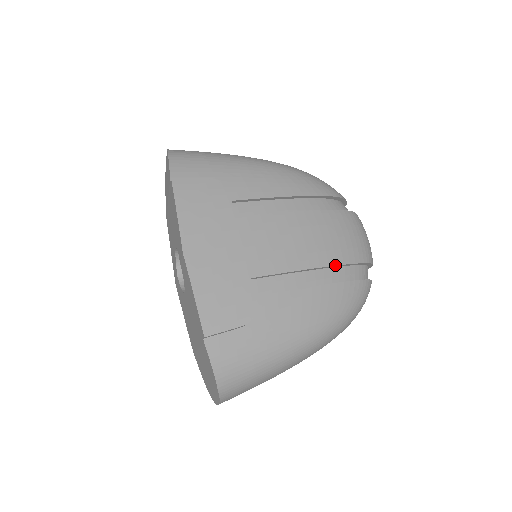
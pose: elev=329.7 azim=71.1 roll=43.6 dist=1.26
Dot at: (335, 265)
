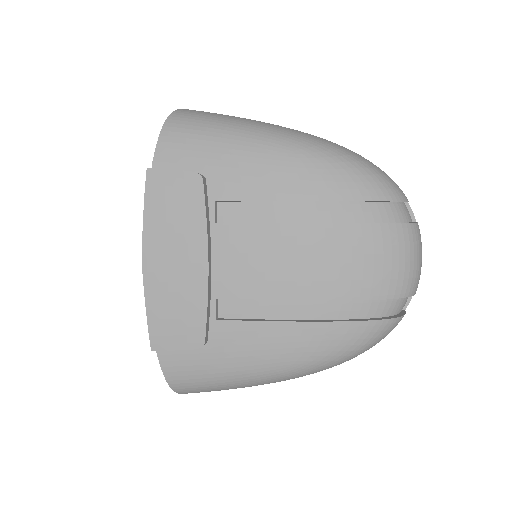
Dot at: (334, 300)
